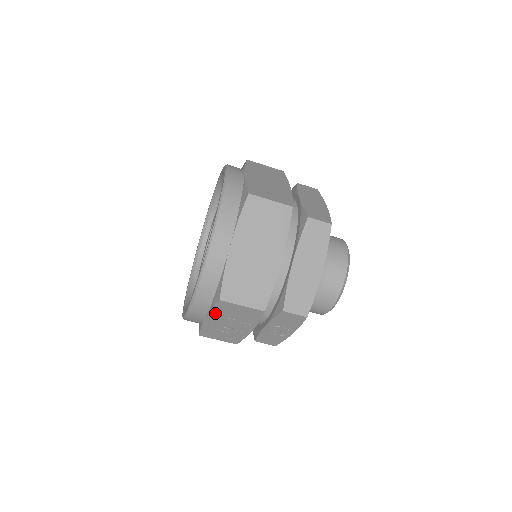
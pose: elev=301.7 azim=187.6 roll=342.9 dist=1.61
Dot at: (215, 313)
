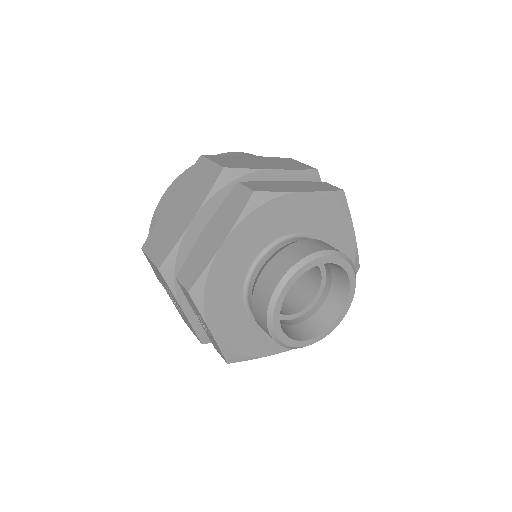
Dot at: (157, 275)
